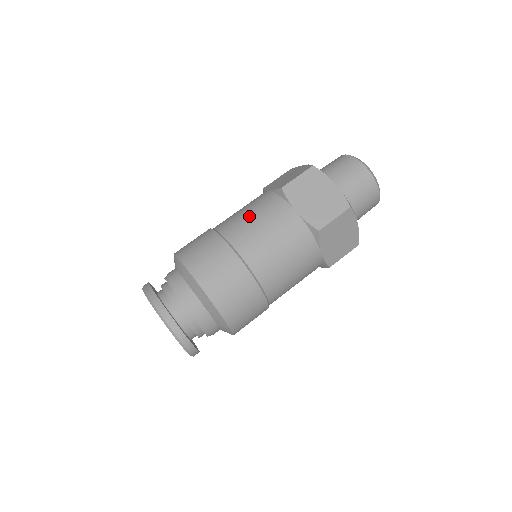
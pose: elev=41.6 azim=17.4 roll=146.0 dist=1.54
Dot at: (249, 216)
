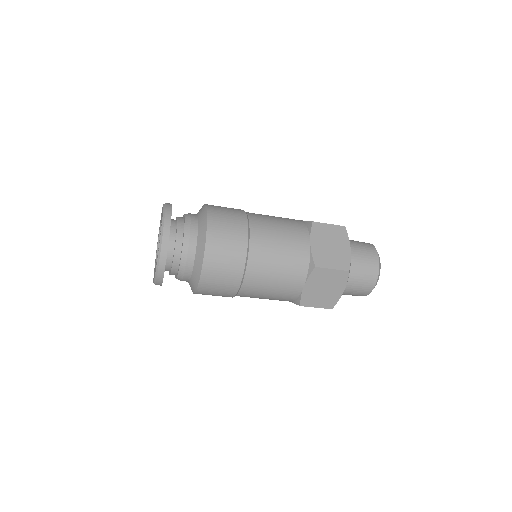
Dot at: (277, 260)
